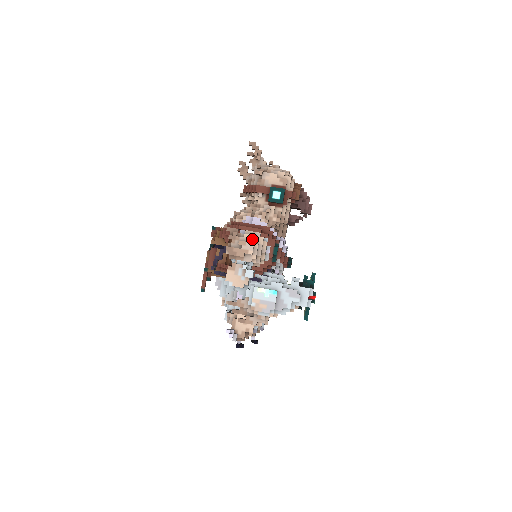
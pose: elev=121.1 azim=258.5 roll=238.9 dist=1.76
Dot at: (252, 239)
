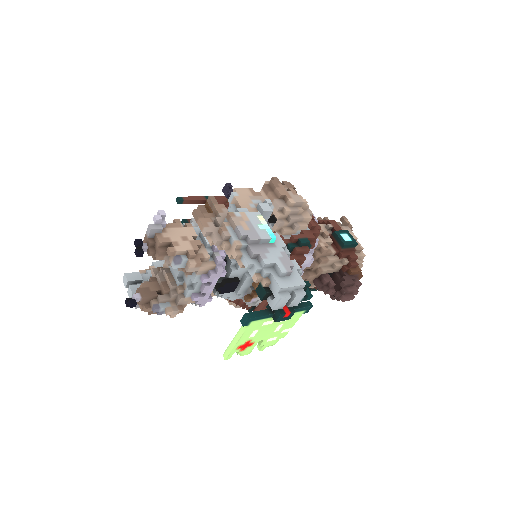
Dot at: occluded
